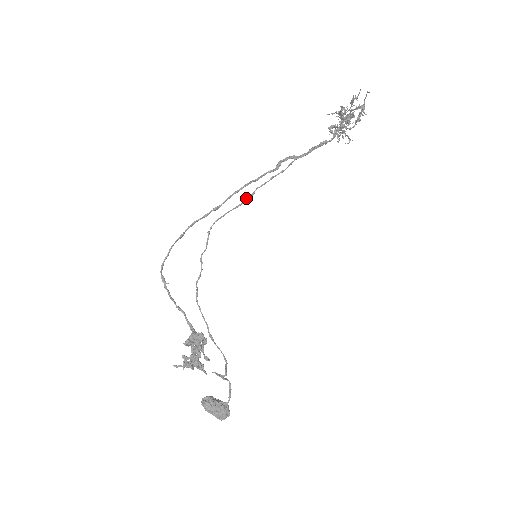
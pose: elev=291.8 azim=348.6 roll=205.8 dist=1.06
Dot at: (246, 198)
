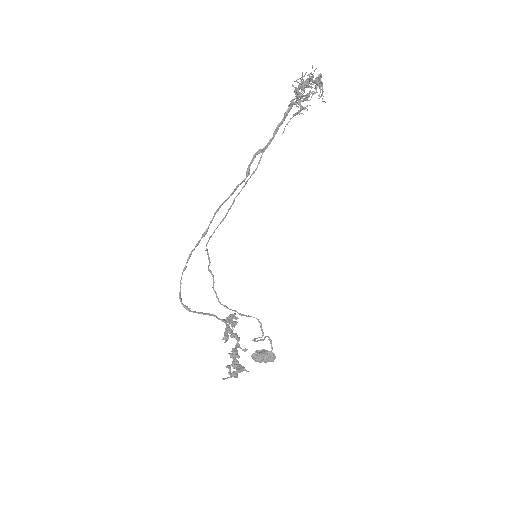
Dot at: (228, 210)
